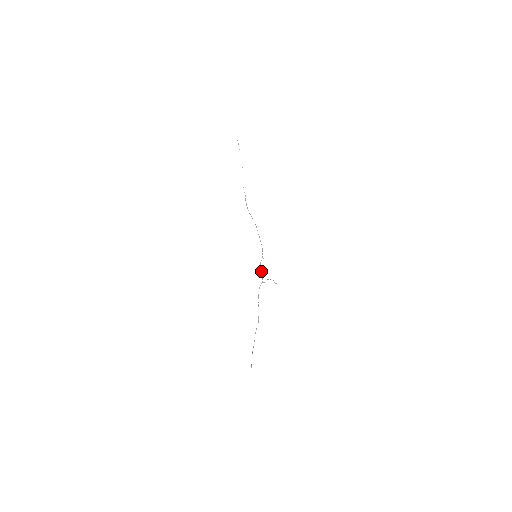
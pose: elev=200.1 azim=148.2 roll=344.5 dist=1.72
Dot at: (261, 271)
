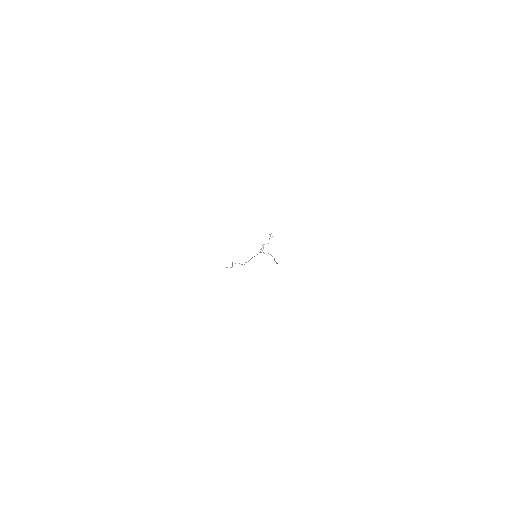
Dot at: (260, 249)
